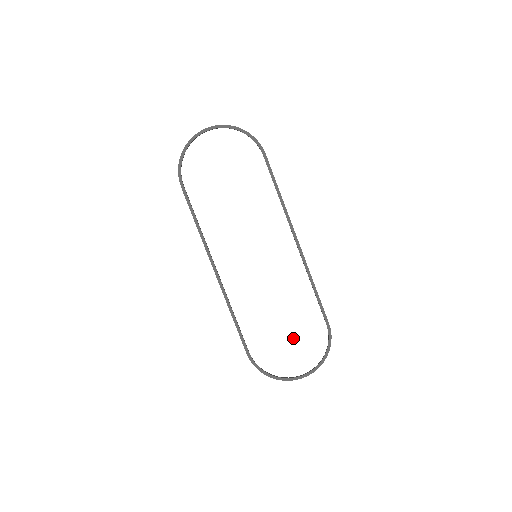
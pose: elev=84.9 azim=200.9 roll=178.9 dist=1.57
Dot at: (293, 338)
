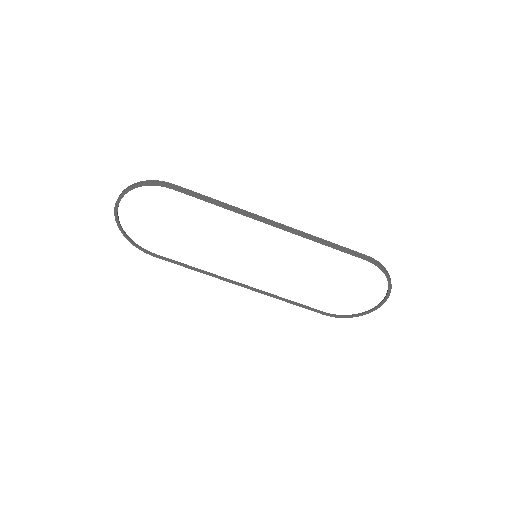
Dot at: (348, 284)
